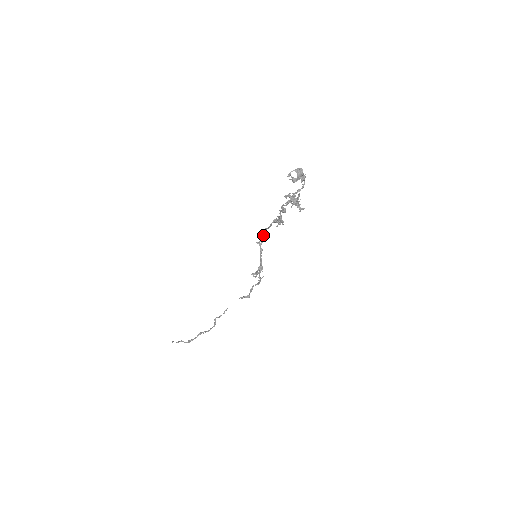
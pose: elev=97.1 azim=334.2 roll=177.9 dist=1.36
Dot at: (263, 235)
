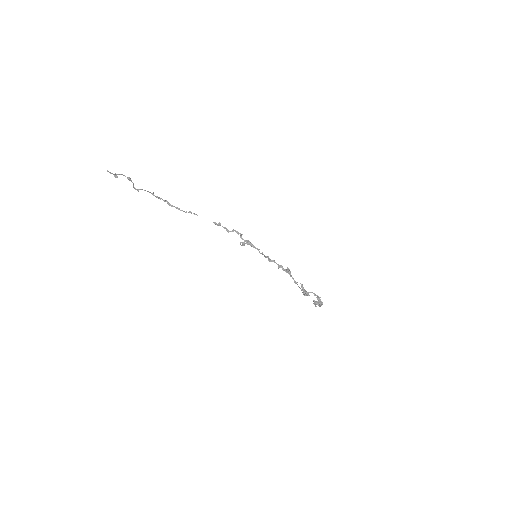
Dot at: occluded
